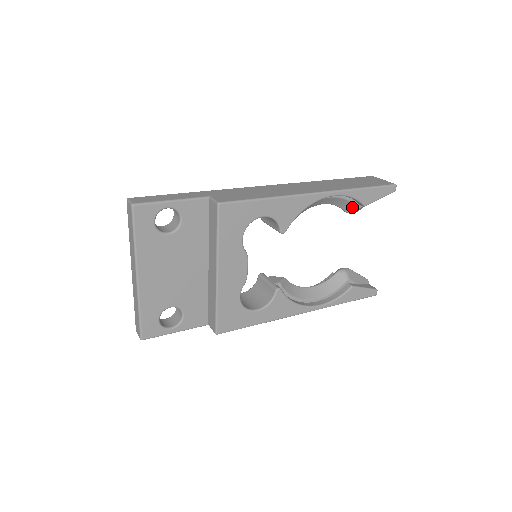
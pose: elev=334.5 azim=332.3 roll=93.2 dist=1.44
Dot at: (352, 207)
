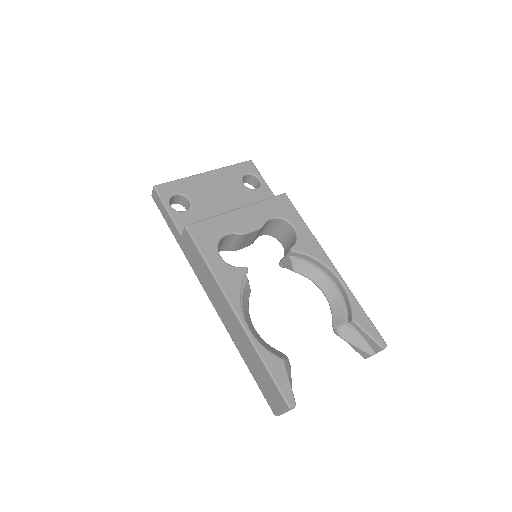
Dot at: (342, 319)
